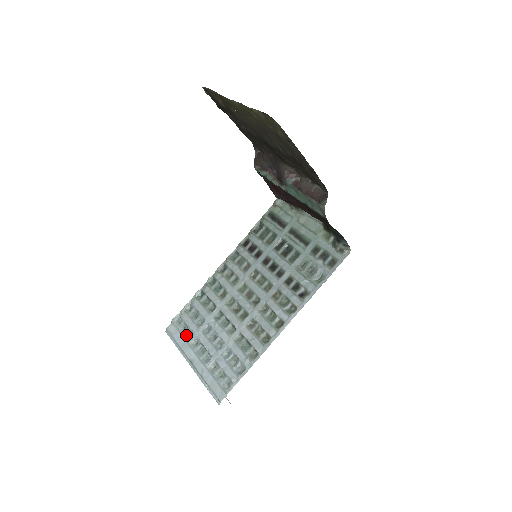
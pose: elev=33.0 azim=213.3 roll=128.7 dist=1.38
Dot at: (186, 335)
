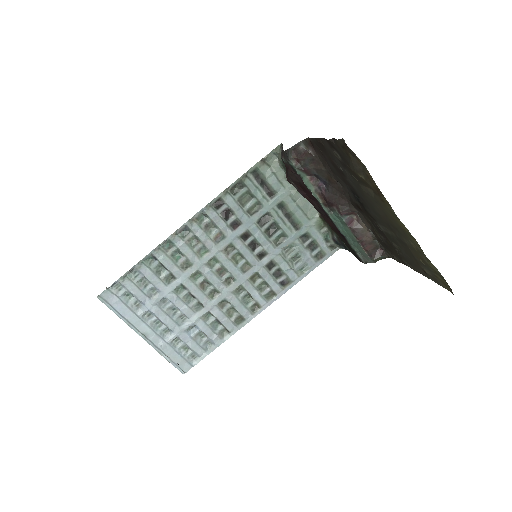
Dot at: (132, 305)
